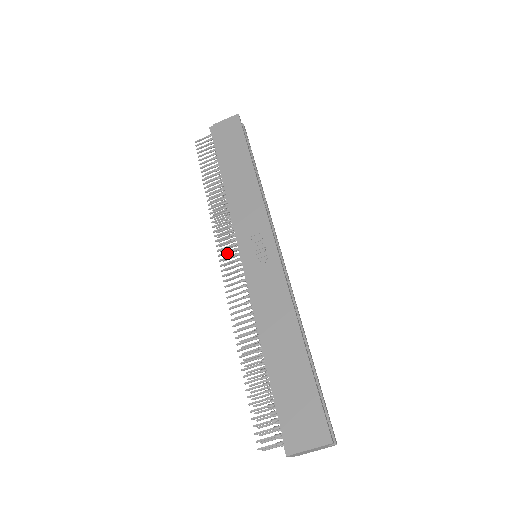
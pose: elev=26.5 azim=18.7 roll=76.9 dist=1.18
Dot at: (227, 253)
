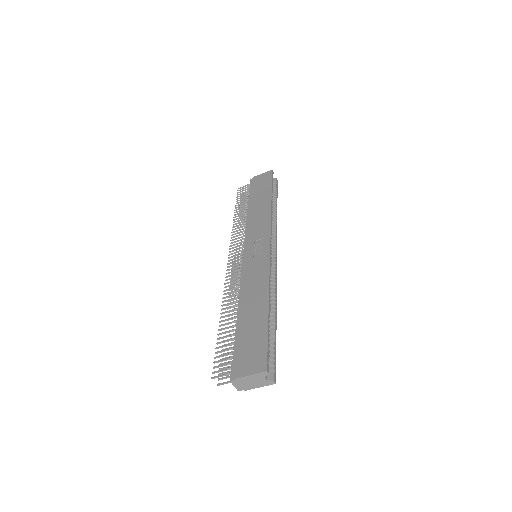
Dot at: (235, 253)
